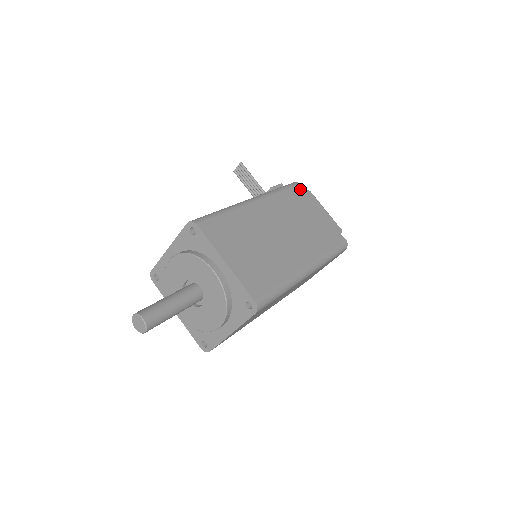
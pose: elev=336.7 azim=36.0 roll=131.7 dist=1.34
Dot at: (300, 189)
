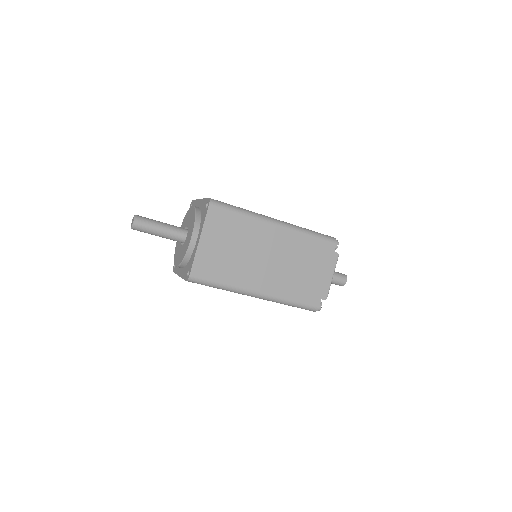
Dot at: occluded
